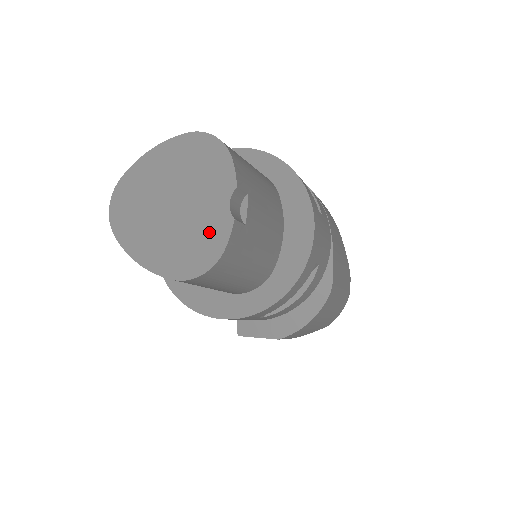
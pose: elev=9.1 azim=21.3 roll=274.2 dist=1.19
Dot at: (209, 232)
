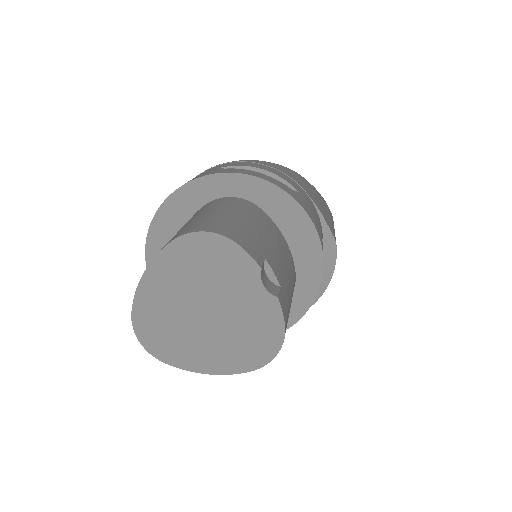
Dot at: (260, 319)
